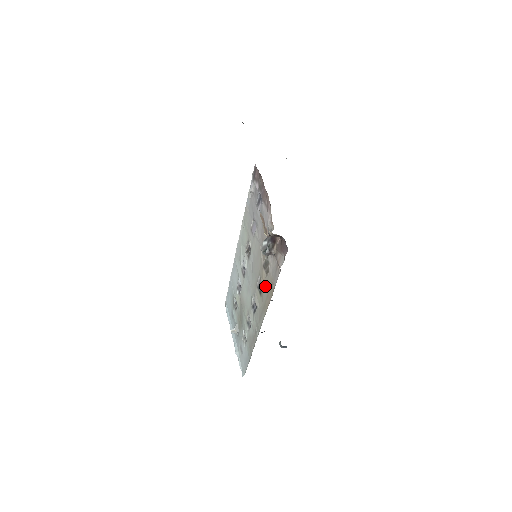
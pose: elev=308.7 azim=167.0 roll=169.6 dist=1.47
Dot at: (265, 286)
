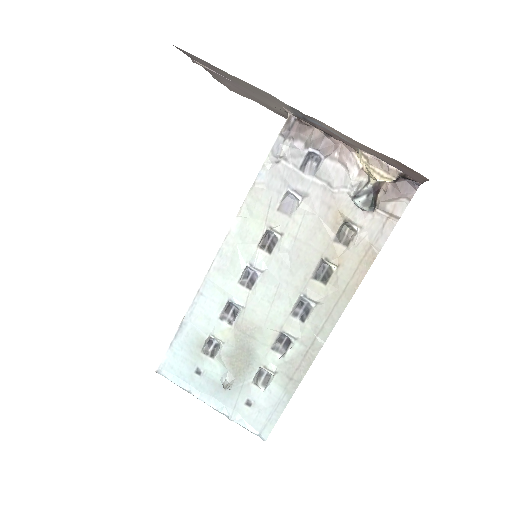
Dot at: (346, 263)
